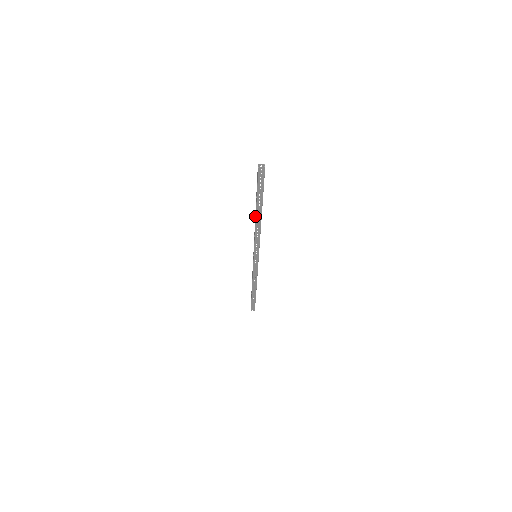
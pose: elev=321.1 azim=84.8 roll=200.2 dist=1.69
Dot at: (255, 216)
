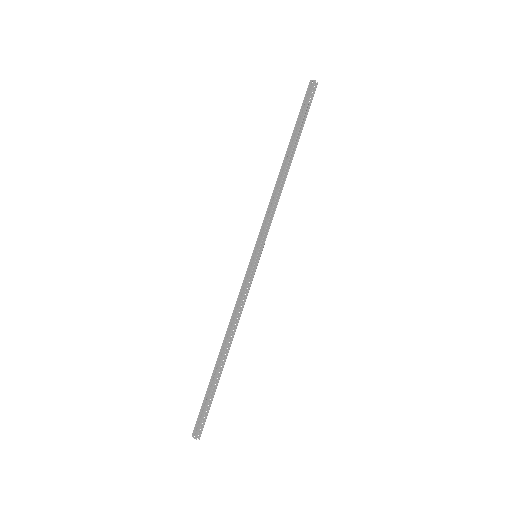
Dot at: (283, 166)
